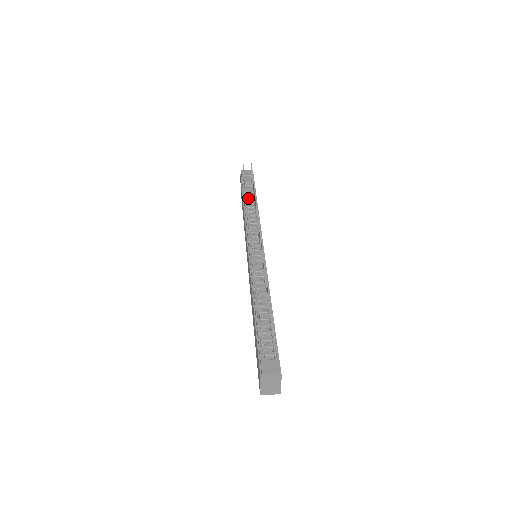
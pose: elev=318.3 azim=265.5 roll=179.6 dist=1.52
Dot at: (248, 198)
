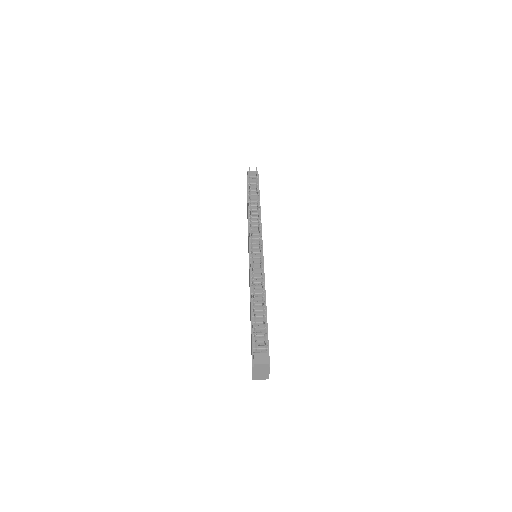
Dot at: (252, 200)
